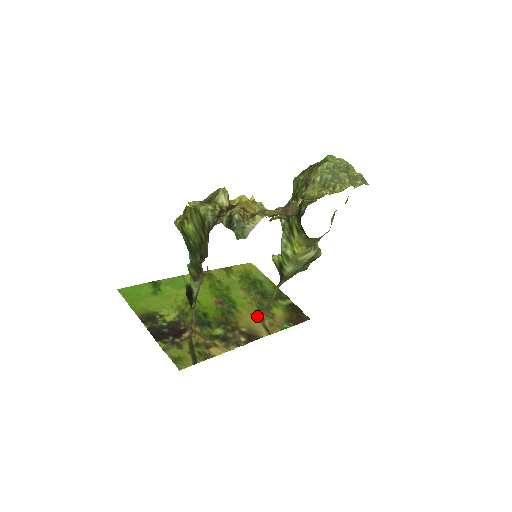
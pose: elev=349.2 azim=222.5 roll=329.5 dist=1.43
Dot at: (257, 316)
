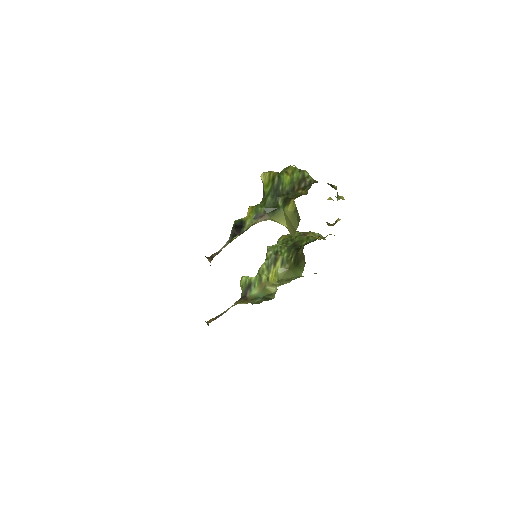
Dot at: occluded
